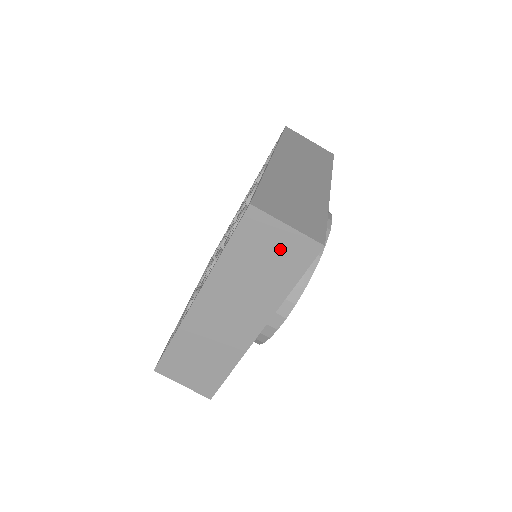
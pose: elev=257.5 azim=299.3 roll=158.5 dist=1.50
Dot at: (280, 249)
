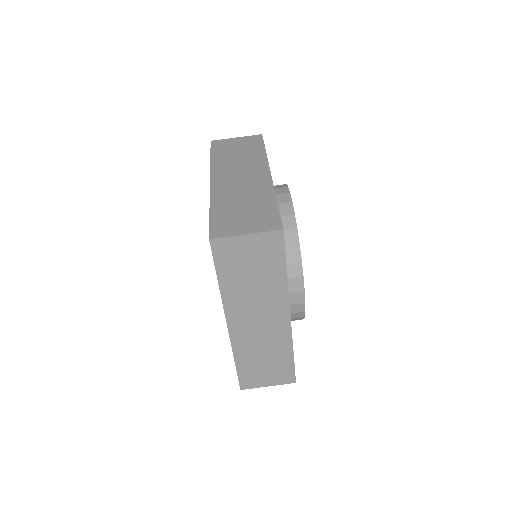
Dot at: (255, 253)
